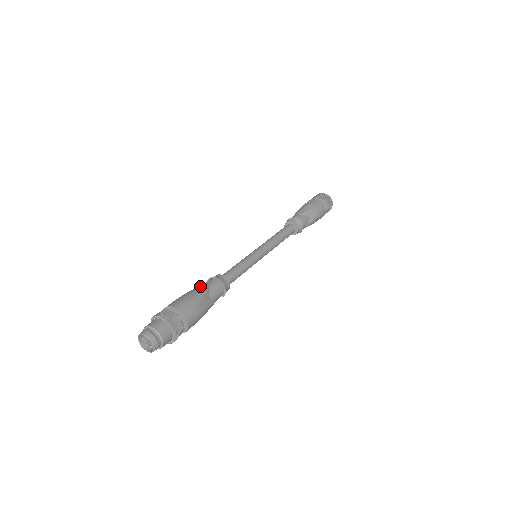
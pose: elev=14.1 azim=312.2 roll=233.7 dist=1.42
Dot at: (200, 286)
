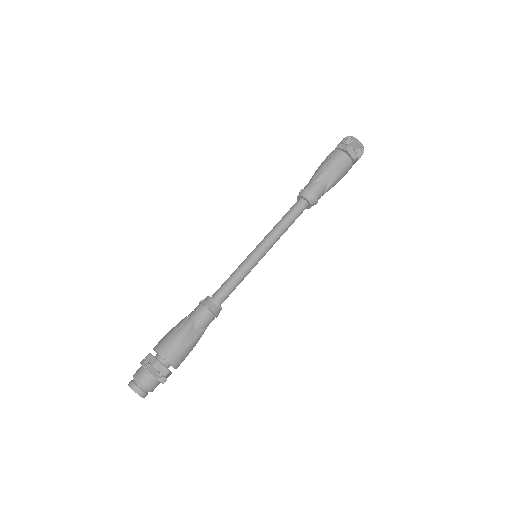
Dot at: (186, 317)
